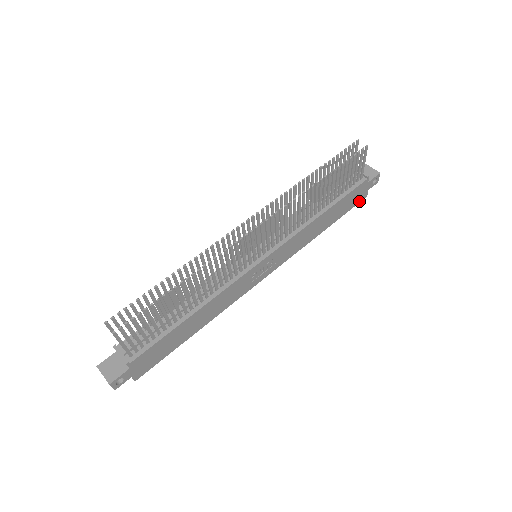
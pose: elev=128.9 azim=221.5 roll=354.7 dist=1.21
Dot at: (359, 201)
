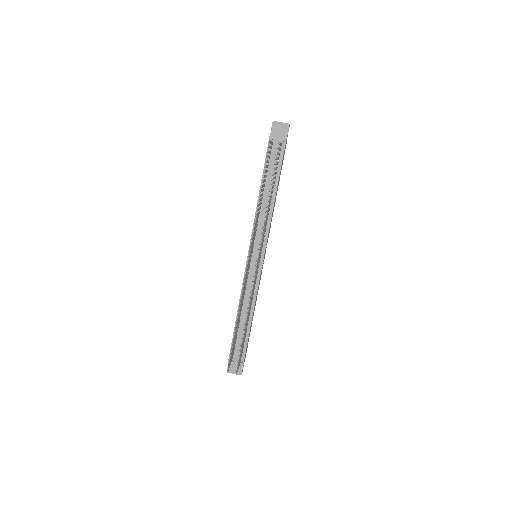
Dot at: occluded
